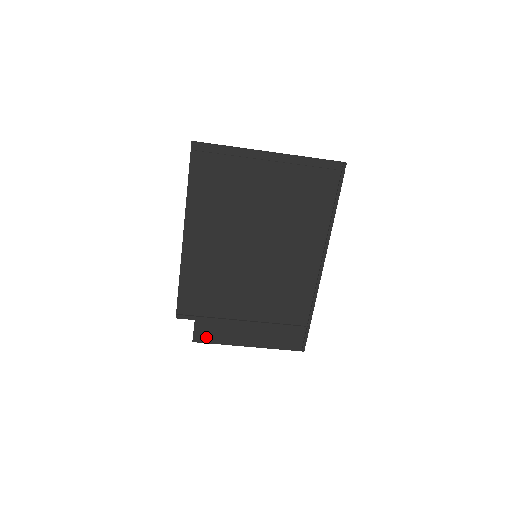
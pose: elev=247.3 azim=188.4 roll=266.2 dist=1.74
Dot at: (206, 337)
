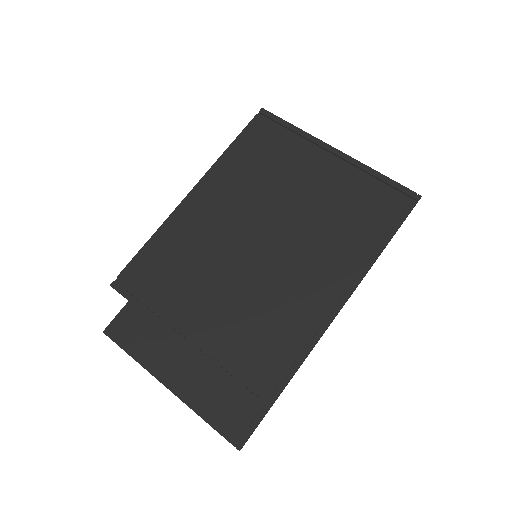
Dot at: (124, 335)
